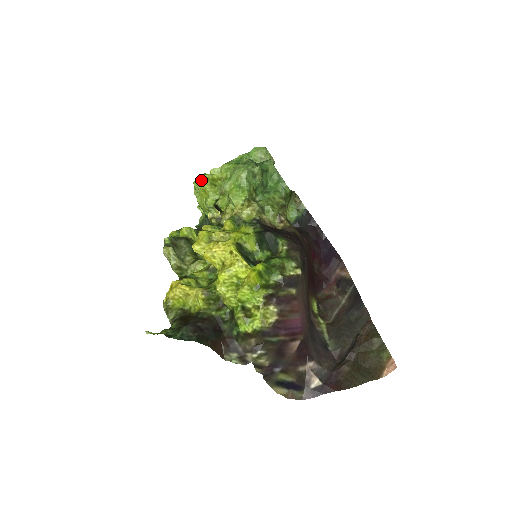
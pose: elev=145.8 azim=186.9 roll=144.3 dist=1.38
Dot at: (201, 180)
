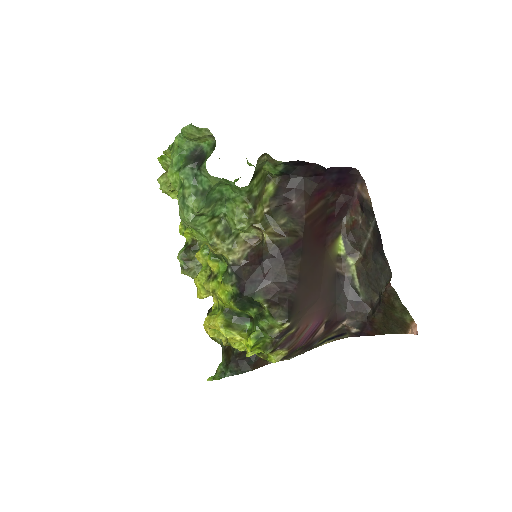
Dot at: (162, 190)
